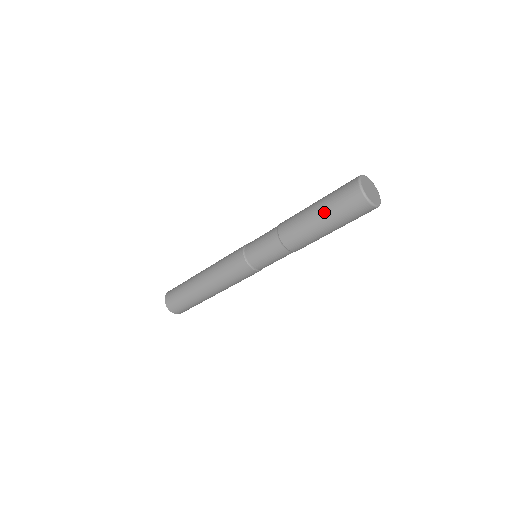
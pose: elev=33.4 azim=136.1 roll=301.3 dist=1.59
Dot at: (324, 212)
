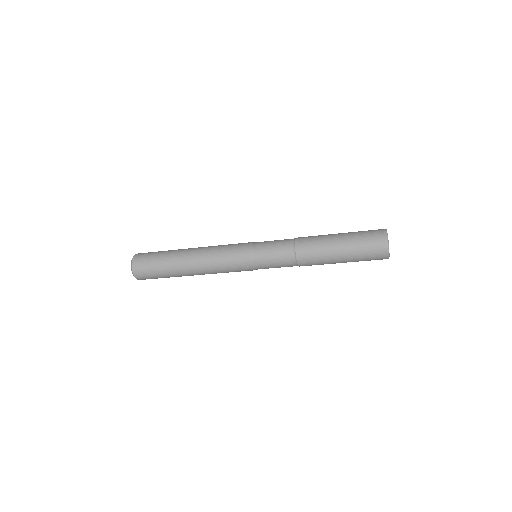
Dot at: (349, 259)
